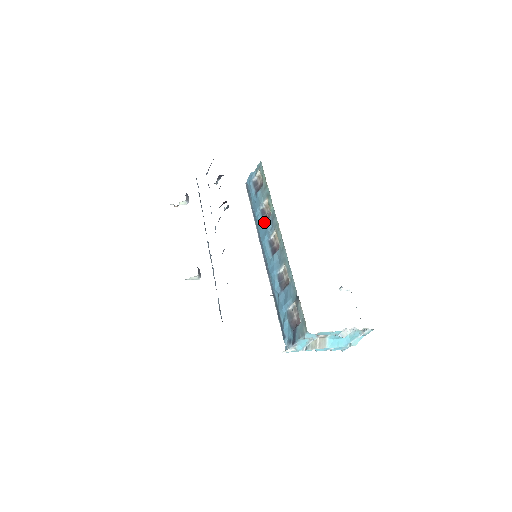
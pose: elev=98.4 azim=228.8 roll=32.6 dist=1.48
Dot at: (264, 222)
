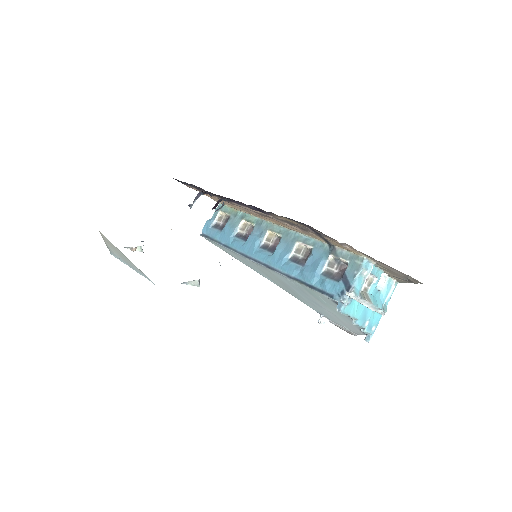
Dot at: (245, 240)
